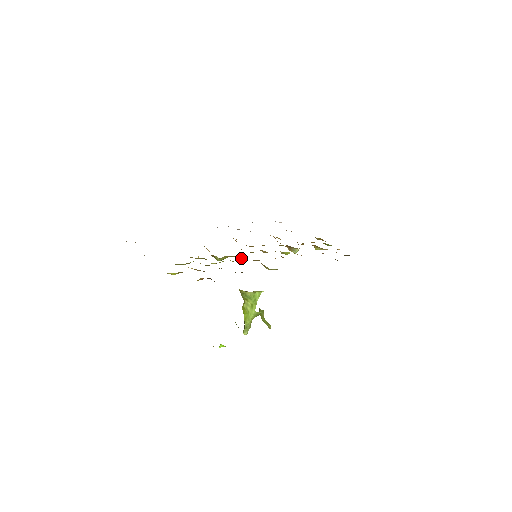
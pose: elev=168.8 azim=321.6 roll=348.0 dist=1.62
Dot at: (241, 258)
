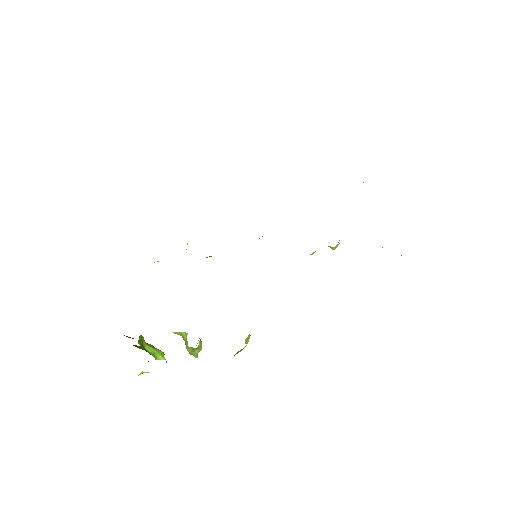
Dot at: occluded
